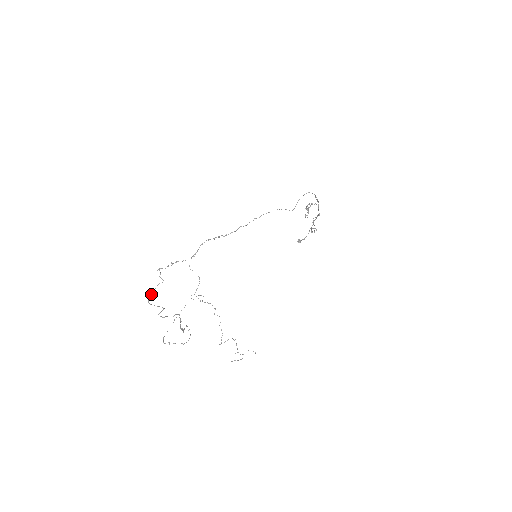
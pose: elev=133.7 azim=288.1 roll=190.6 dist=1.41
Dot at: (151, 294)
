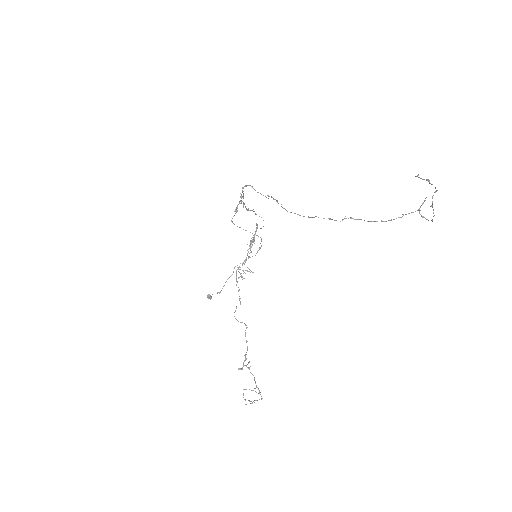
Dot at: (275, 199)
